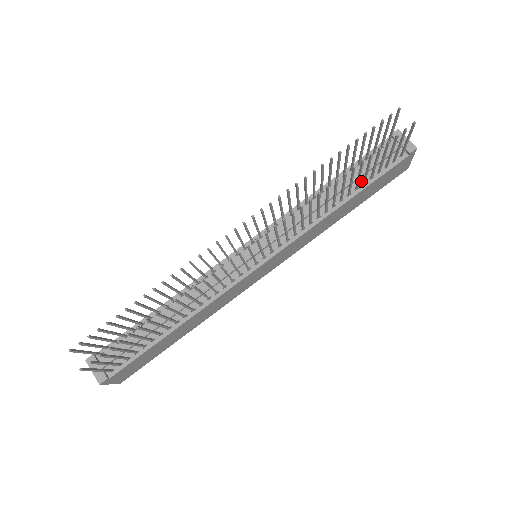
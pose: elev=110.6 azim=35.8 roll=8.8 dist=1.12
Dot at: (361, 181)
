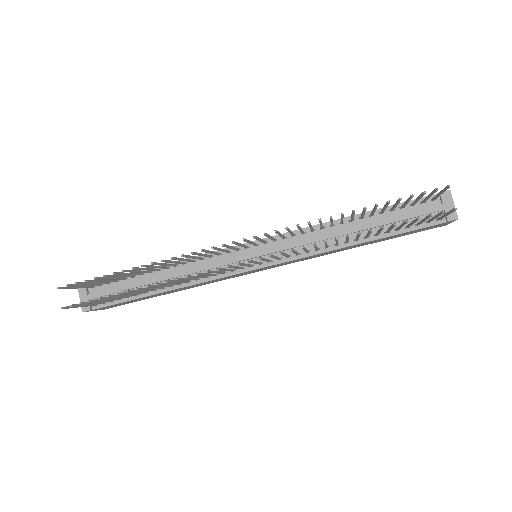
Dot at: (385, 228)
